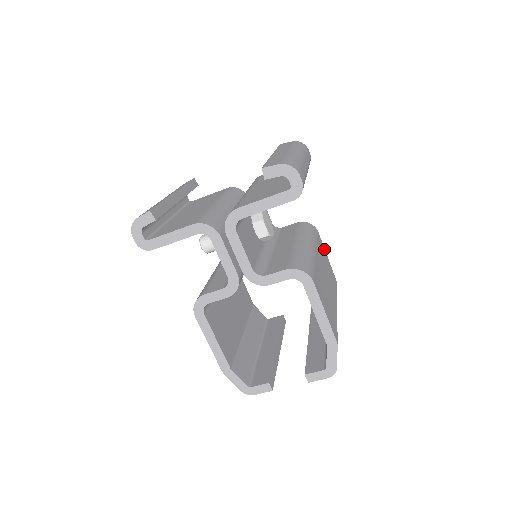
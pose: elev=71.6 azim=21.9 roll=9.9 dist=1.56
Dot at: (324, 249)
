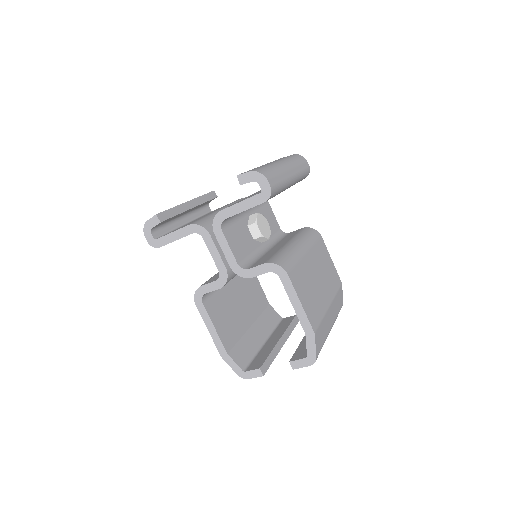
Dot at: (327, 252)
